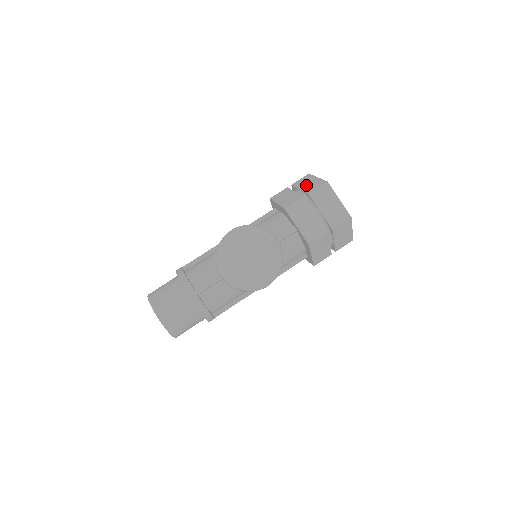
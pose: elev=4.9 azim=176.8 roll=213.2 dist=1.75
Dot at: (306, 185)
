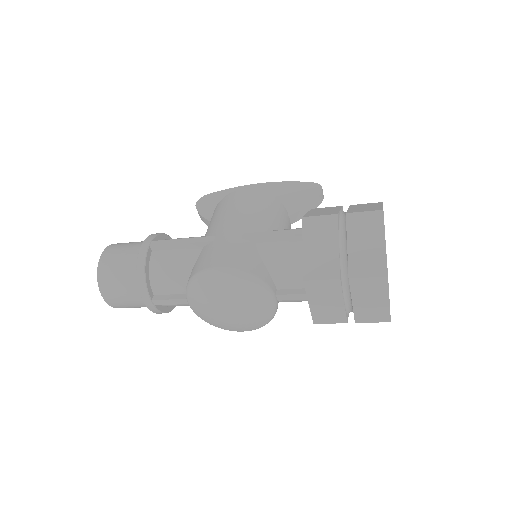
Dot at: (360, 247)
